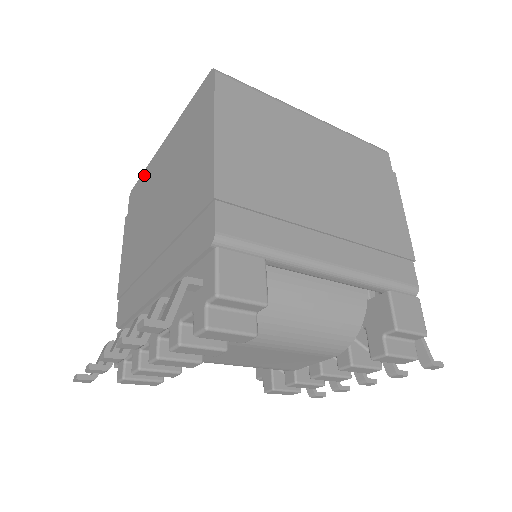
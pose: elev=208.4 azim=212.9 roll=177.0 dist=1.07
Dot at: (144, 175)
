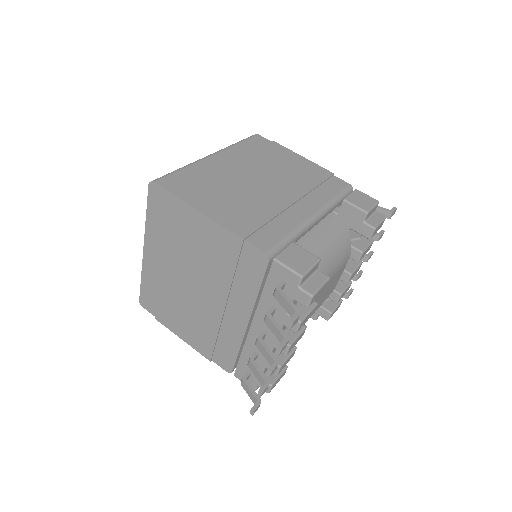
Dot at: (144, 283)
